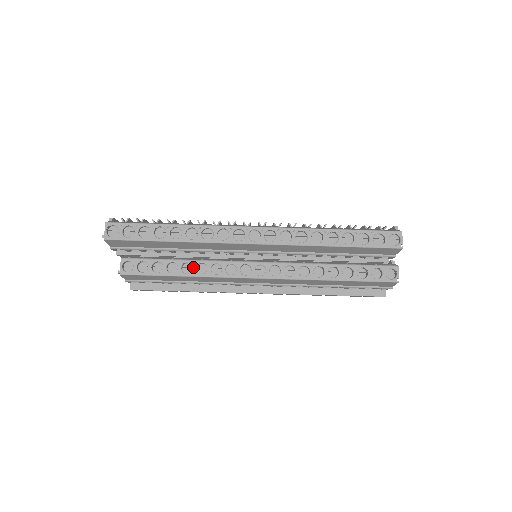
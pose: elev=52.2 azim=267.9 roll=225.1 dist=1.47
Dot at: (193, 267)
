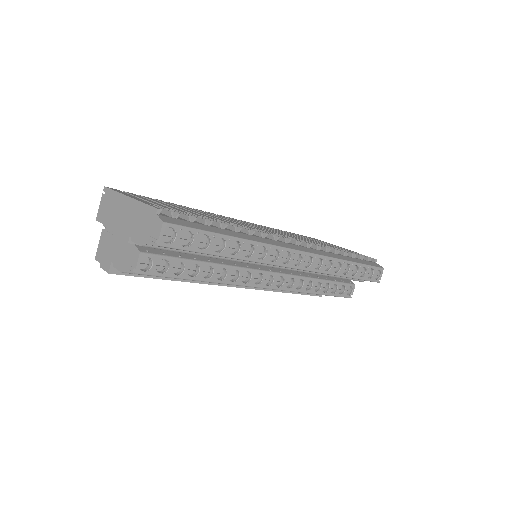
Dot at: (214, 272)
